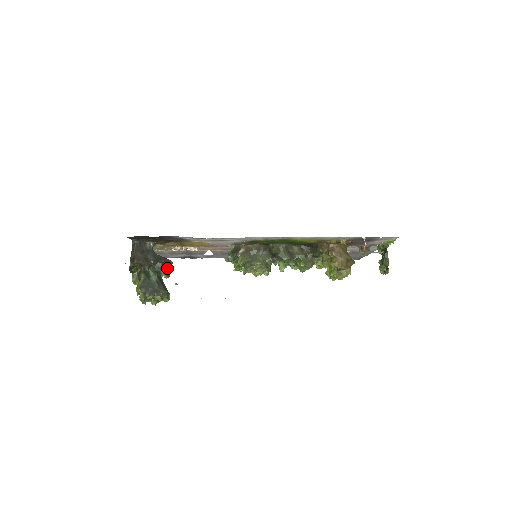
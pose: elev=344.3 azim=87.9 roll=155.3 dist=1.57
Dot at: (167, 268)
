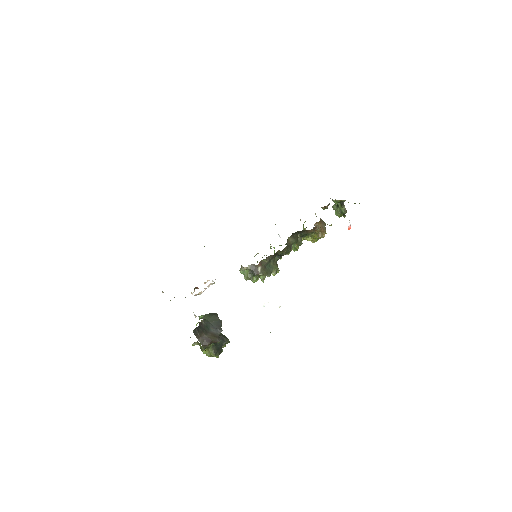
Dot at: occluded
